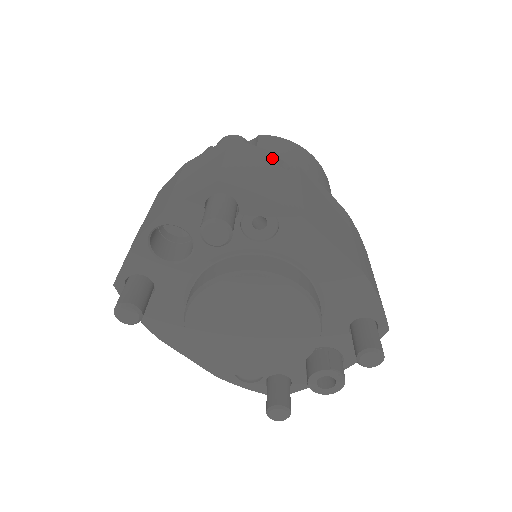
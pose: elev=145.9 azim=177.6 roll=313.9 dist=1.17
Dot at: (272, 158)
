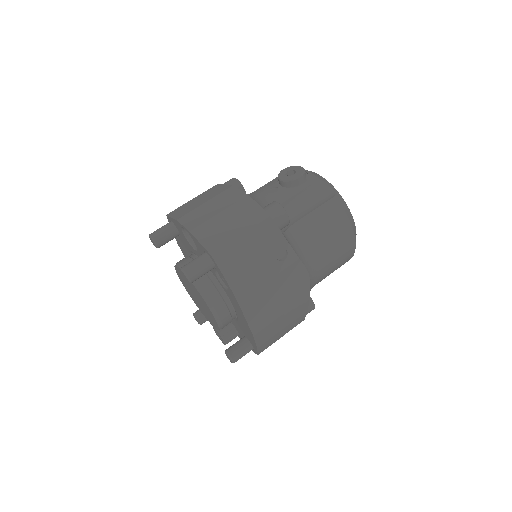
Dot at: (279, 248)
